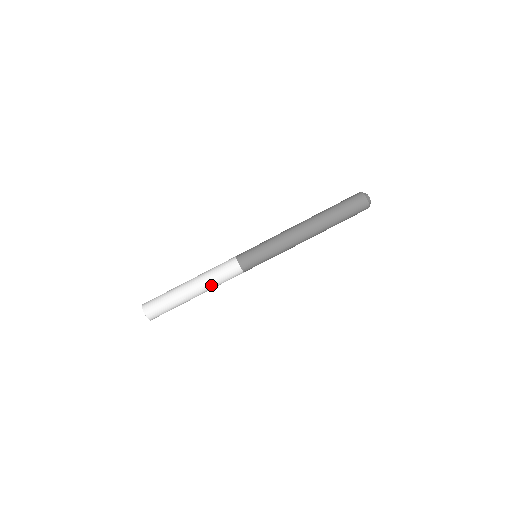
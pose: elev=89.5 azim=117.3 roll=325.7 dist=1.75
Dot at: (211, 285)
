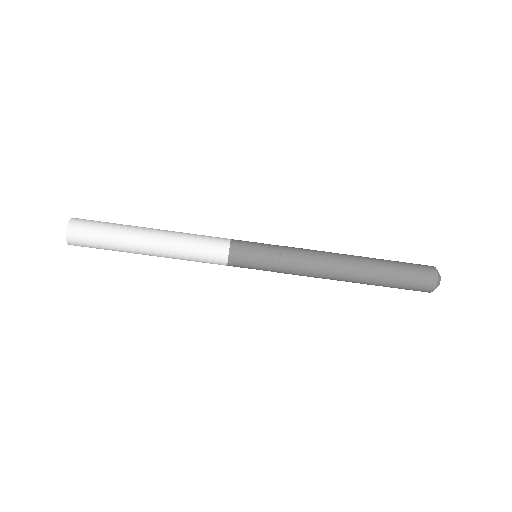
Dot at: (176, 257)
